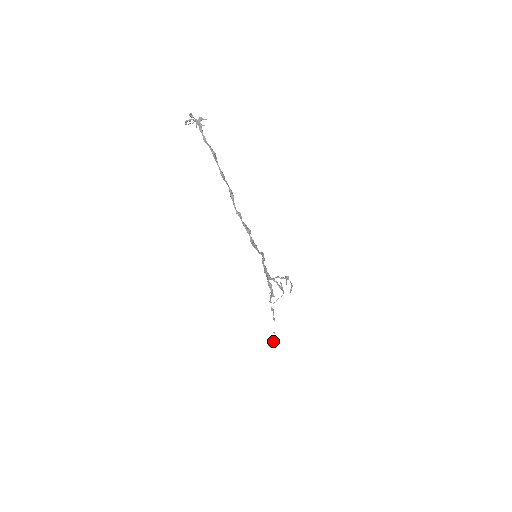
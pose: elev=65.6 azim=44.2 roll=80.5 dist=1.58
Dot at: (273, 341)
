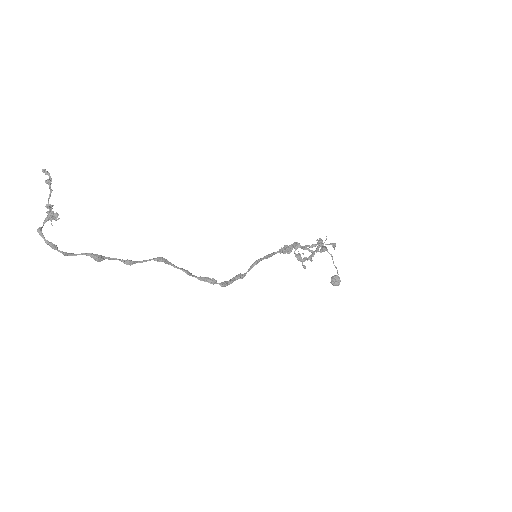
Dot at: (335, 279)
